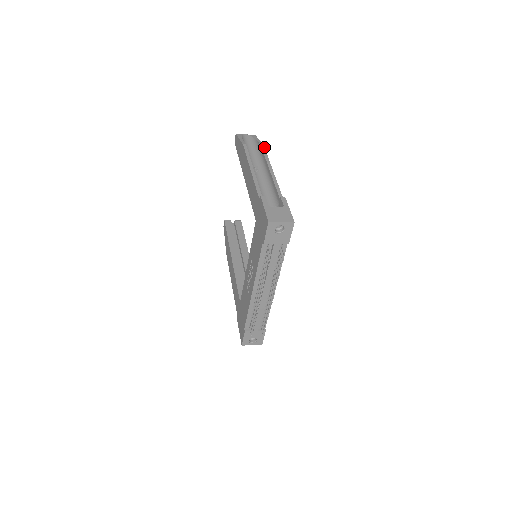
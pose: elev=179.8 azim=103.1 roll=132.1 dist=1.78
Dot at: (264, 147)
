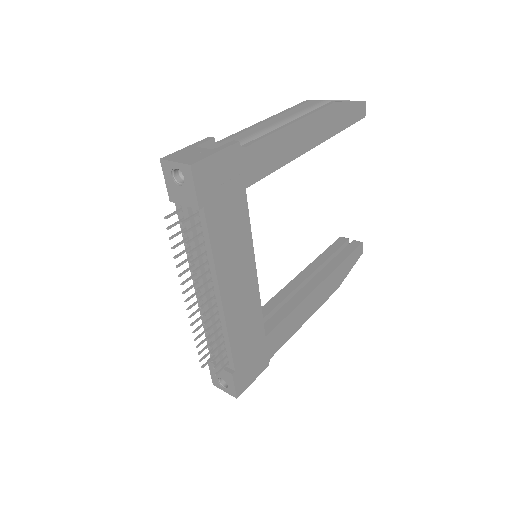
Dot at: (332, 102)
